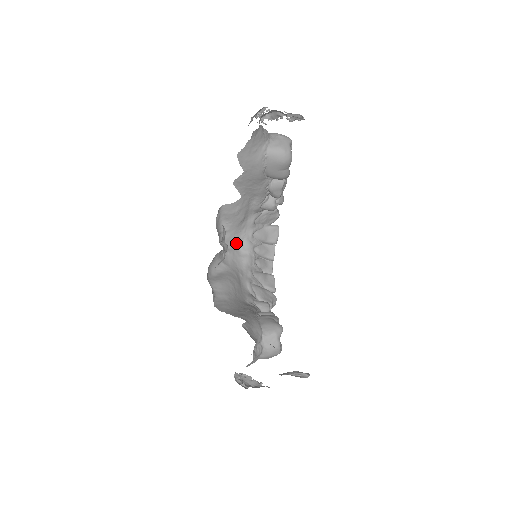
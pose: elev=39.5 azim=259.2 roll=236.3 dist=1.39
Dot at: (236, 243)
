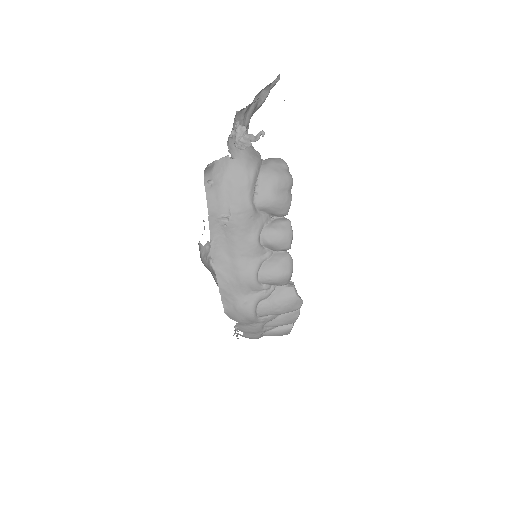
Dot at: occluded
